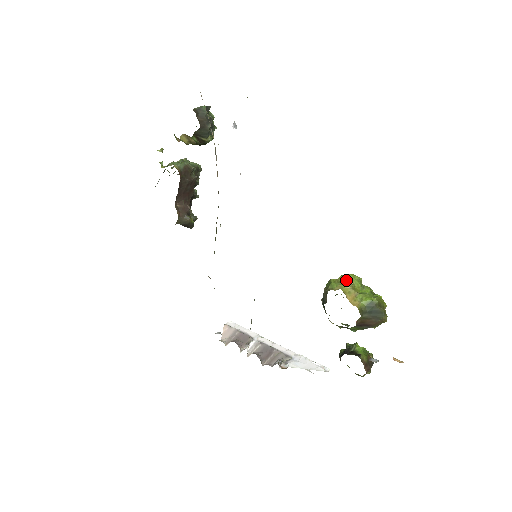
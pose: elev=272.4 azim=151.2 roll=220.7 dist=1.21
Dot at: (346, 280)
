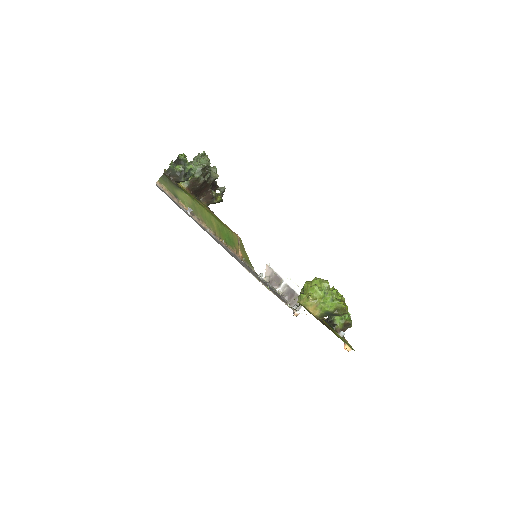
Dot at: (308, 296)
